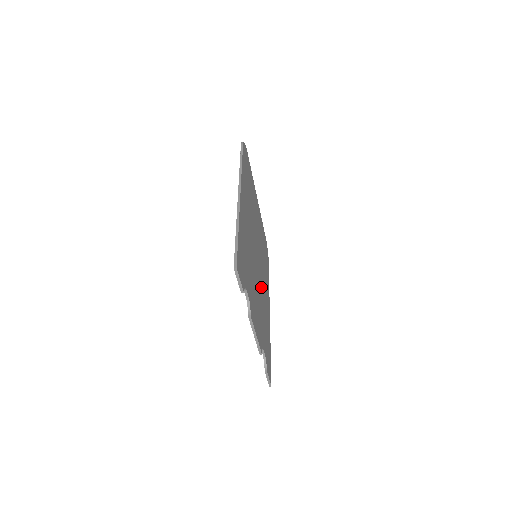
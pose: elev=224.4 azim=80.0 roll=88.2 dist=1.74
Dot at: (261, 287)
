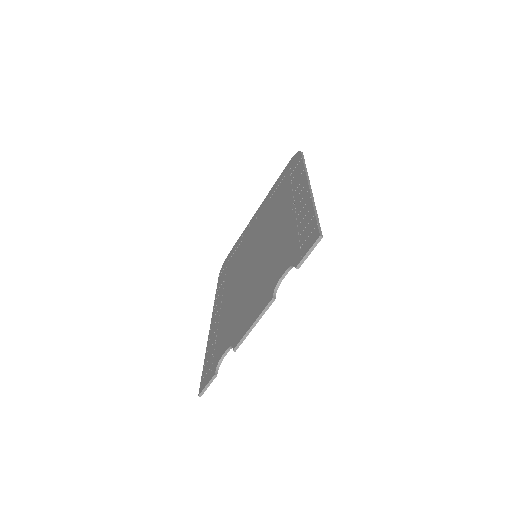
Dot at: occluded
